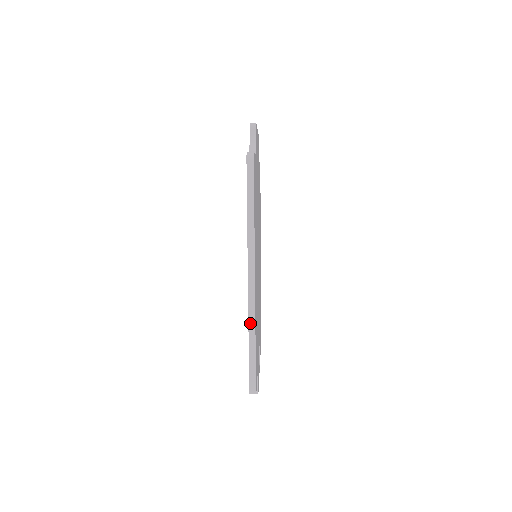
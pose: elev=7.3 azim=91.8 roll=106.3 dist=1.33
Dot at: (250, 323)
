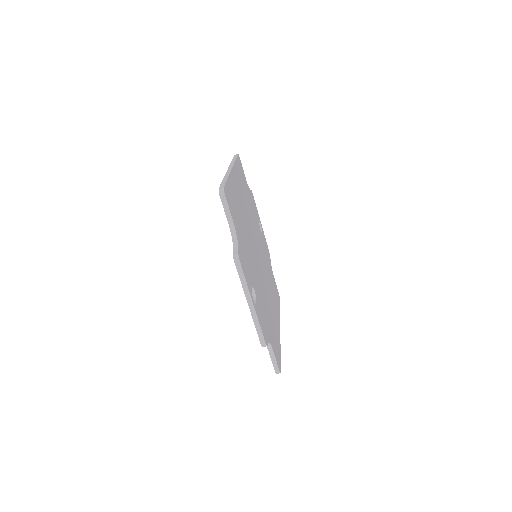
Dot at: (226, 176)
